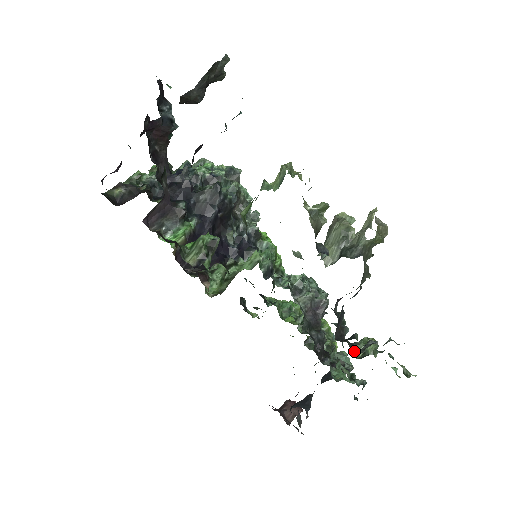
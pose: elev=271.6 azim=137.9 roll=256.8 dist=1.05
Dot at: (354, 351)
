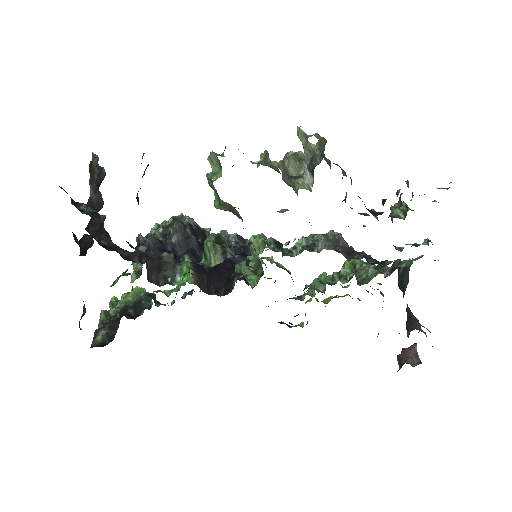
Dot at: occluded
